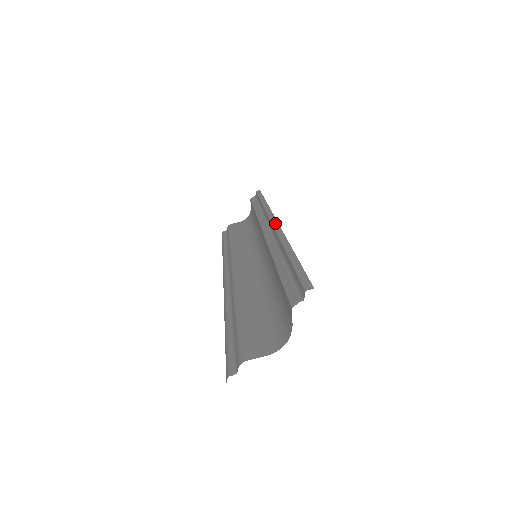
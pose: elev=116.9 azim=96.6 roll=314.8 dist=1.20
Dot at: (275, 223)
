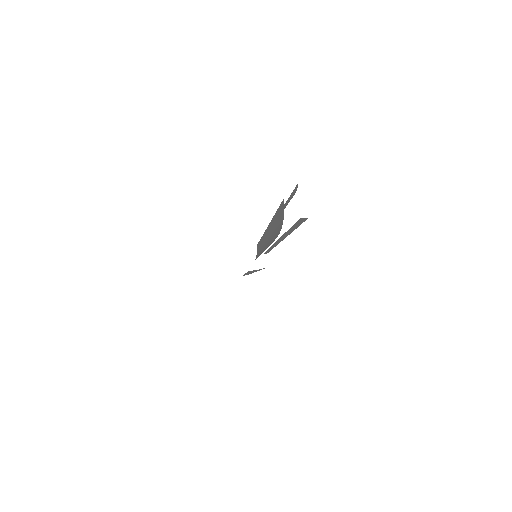
Dot at: occluded
